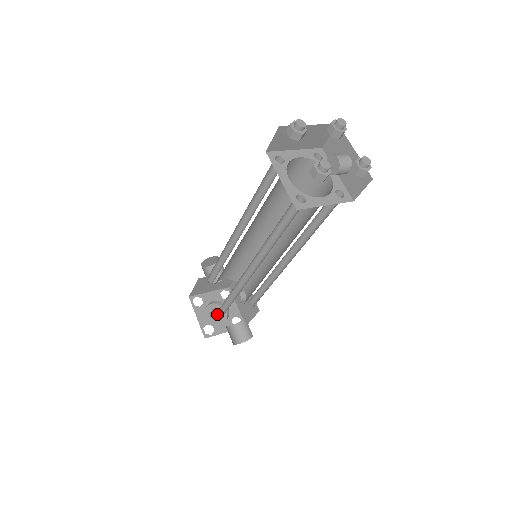
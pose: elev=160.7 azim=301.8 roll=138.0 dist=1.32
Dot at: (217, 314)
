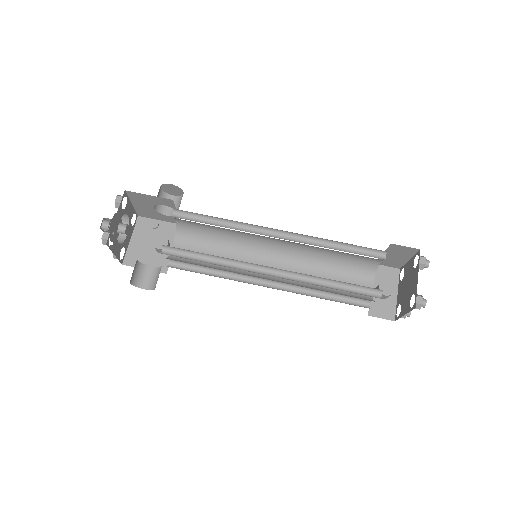
Dot at: (124, 231)
